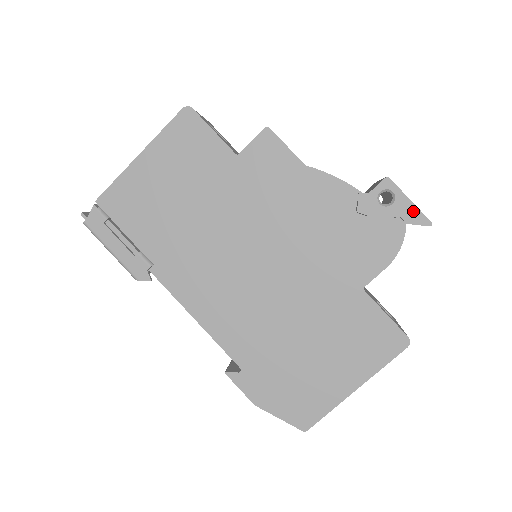
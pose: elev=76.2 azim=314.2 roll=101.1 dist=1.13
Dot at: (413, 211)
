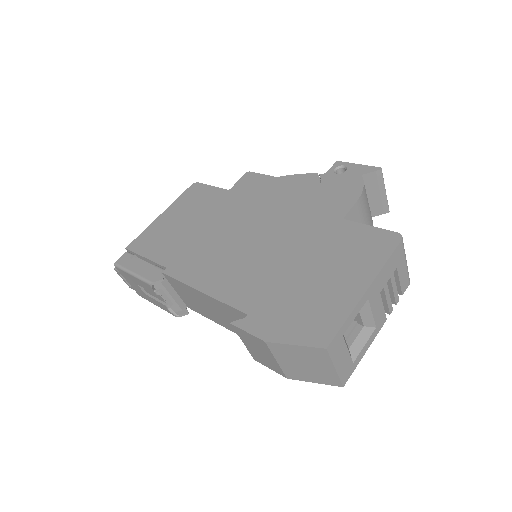
Dot at: (363, 168)
